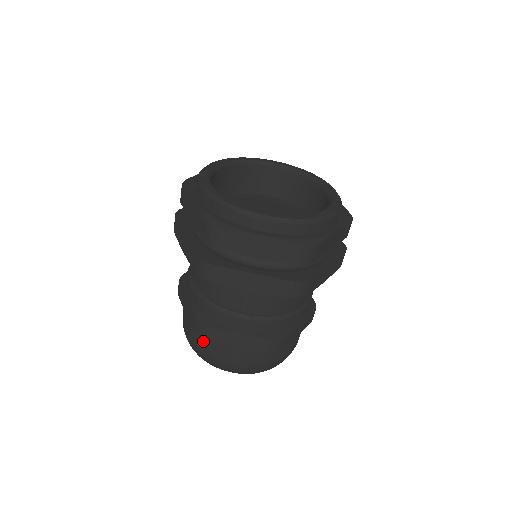
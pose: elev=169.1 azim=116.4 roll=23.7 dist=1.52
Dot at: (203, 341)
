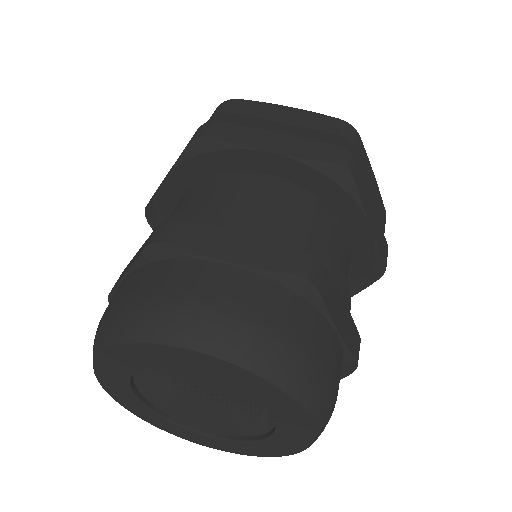
Dot at: occluded
